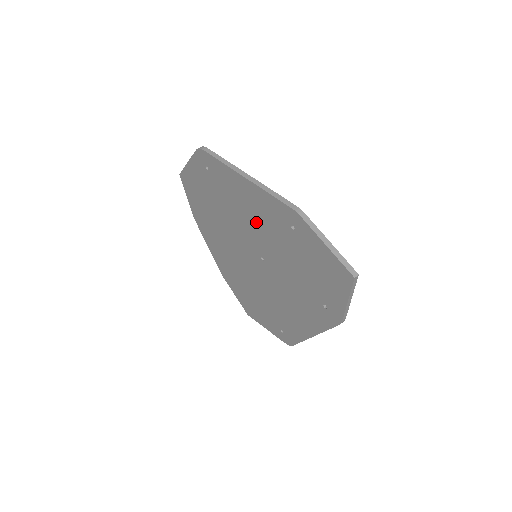
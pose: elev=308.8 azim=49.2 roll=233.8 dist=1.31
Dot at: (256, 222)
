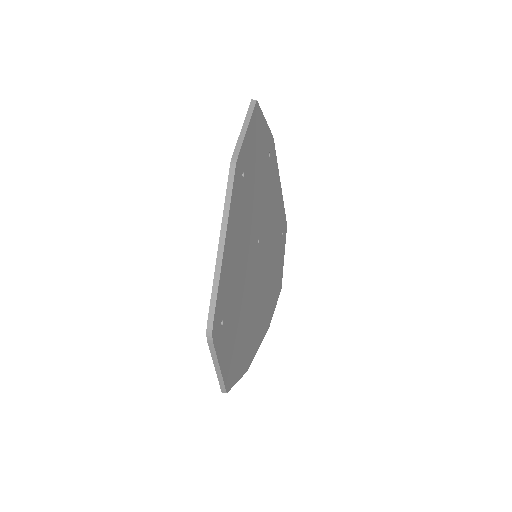
Dot at: occluded
